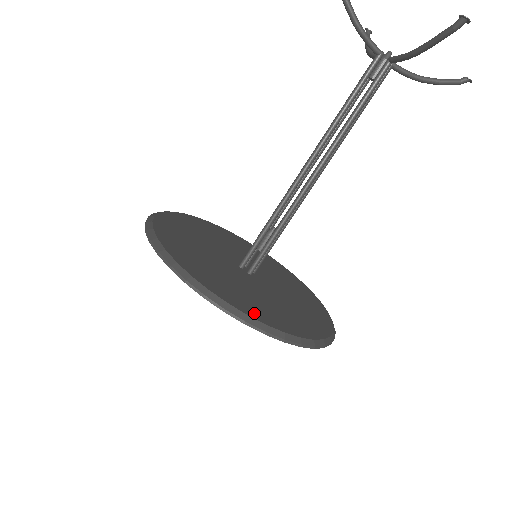
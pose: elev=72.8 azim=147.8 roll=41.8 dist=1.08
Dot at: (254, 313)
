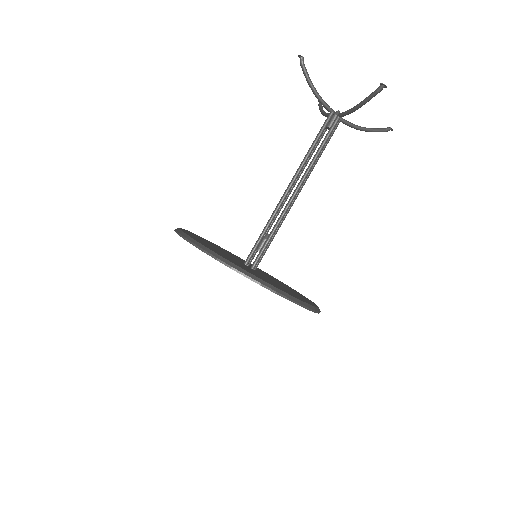
Dot at: (266, 281)
